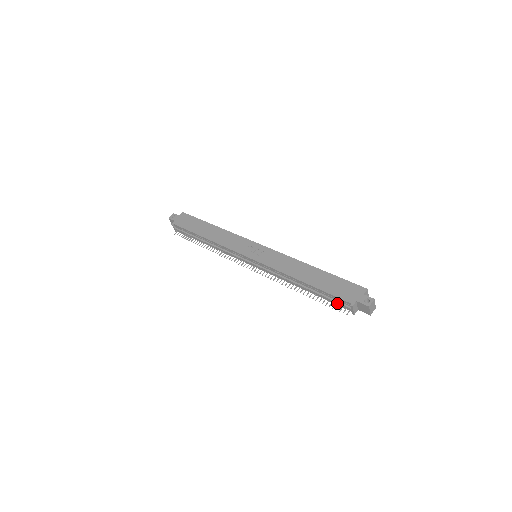
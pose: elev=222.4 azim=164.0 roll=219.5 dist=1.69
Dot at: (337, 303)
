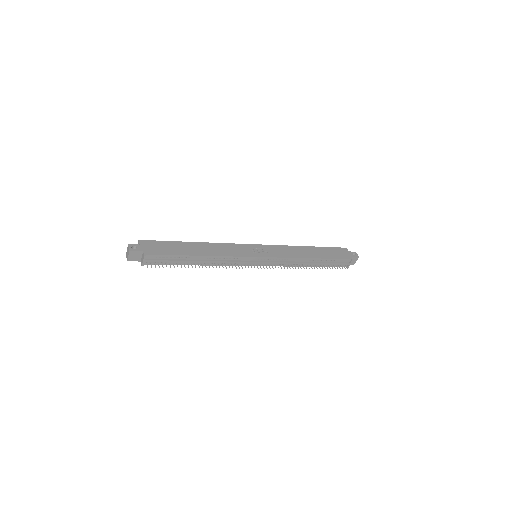
Dot at: (340, 264)
